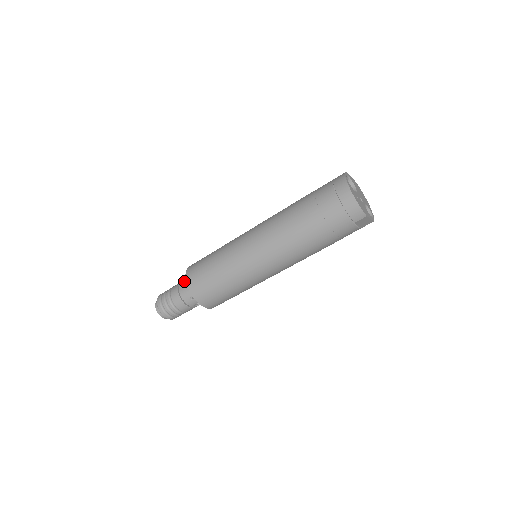
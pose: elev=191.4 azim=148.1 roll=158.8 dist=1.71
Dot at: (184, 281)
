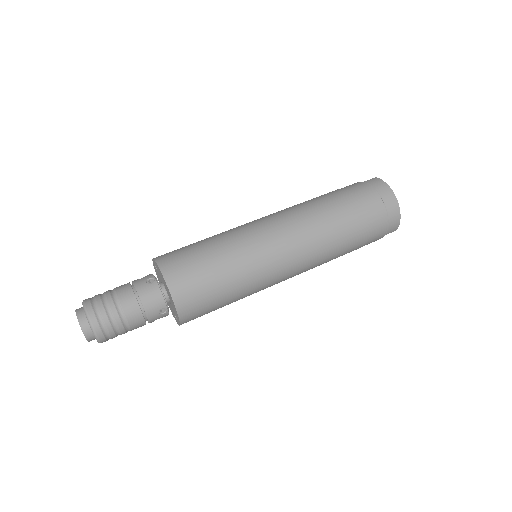
Dot at: (145, 284)
